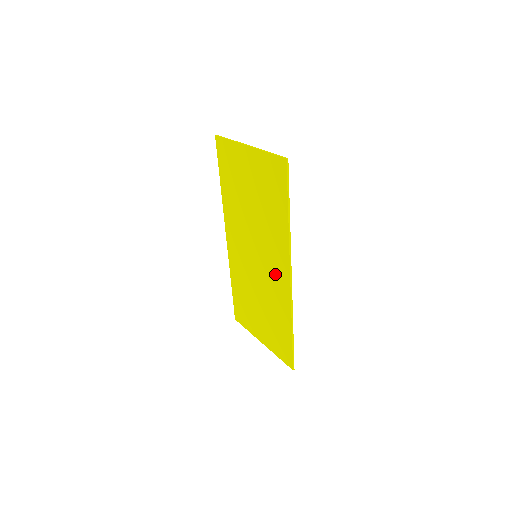
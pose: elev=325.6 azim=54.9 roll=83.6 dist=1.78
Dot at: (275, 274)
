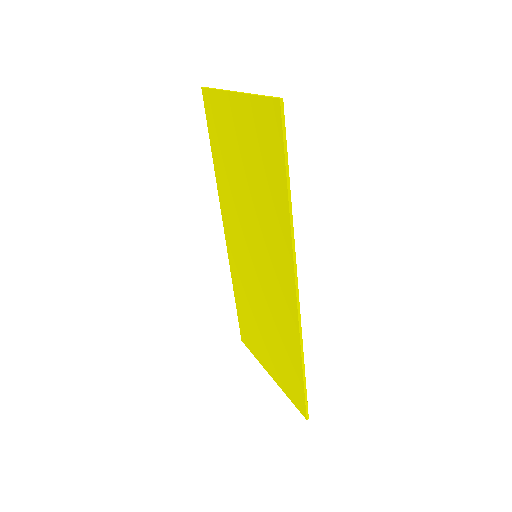
Dot at: (278, 282)
